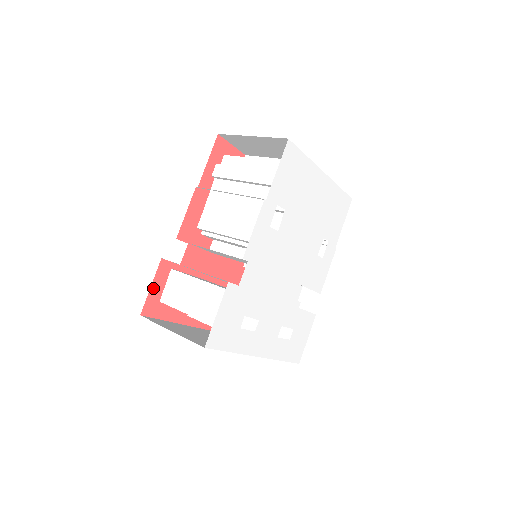
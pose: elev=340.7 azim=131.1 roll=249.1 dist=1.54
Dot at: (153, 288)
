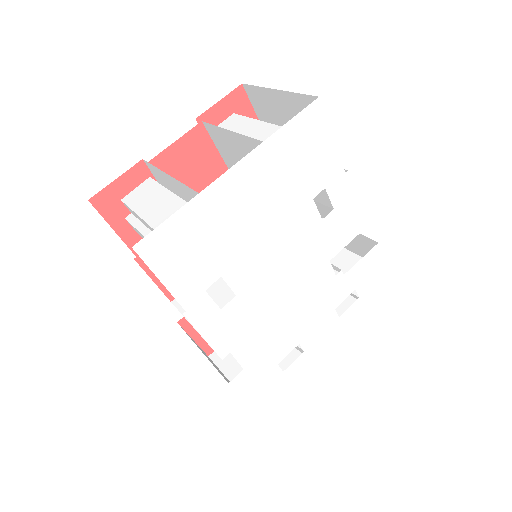
Dot at: (197, 338)
